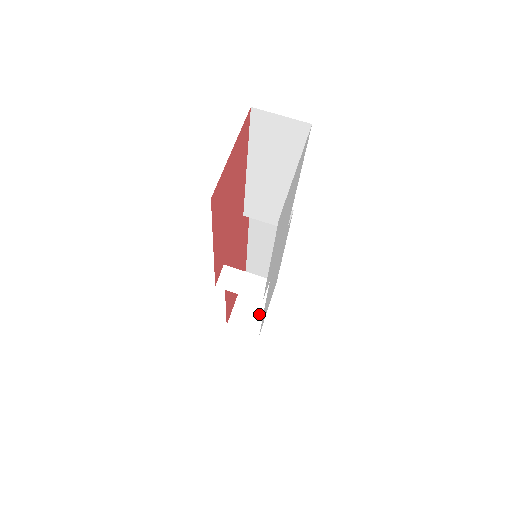
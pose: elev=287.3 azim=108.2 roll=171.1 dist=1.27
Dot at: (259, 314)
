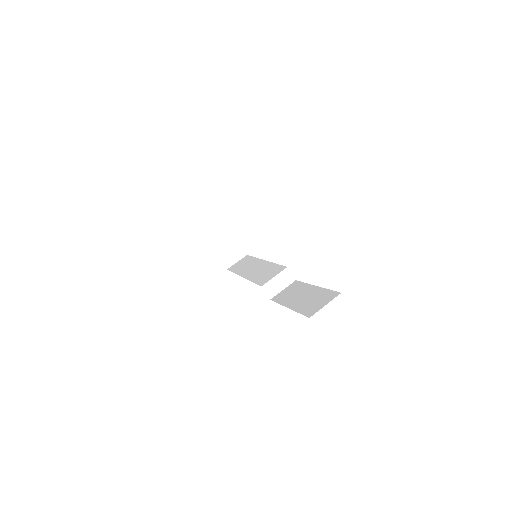
Dot at: (234, 245)
